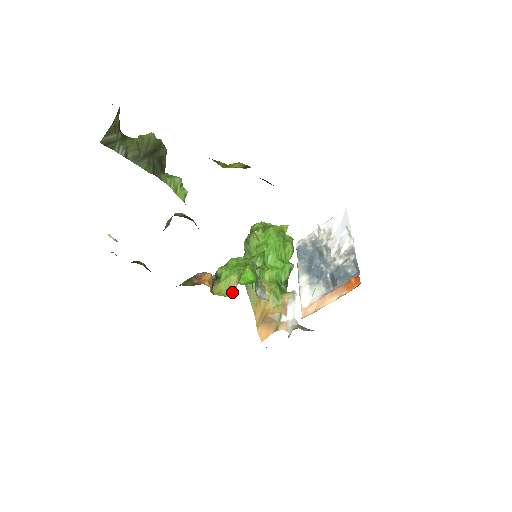
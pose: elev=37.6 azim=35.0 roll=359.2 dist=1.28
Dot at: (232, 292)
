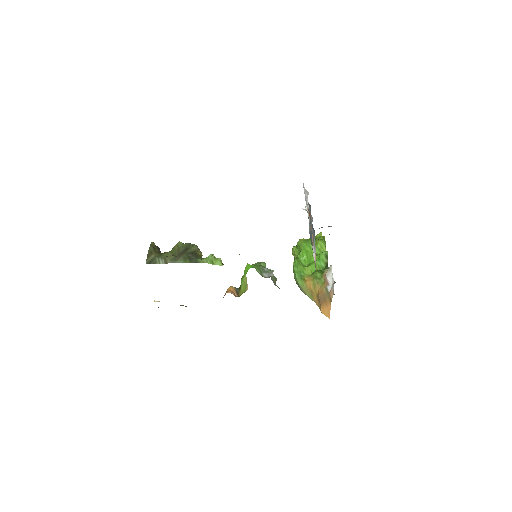
Dot at: (247, 287)
